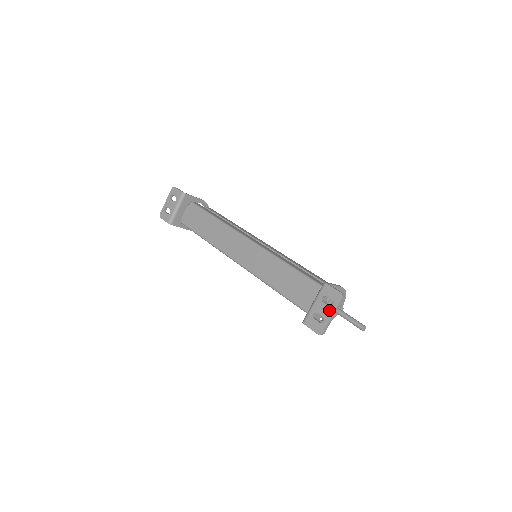
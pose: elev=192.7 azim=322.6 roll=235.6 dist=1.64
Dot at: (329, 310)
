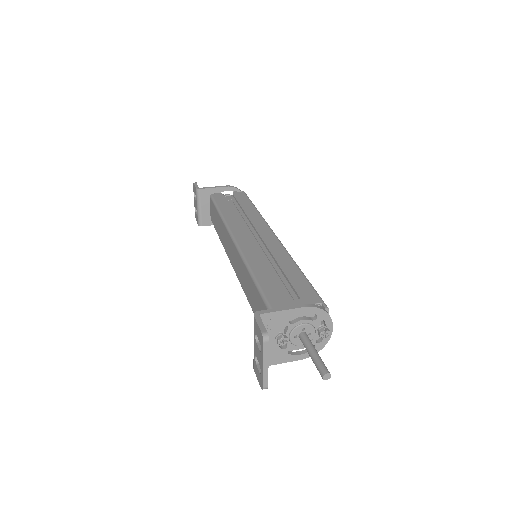
Dot at: (260, 356)
